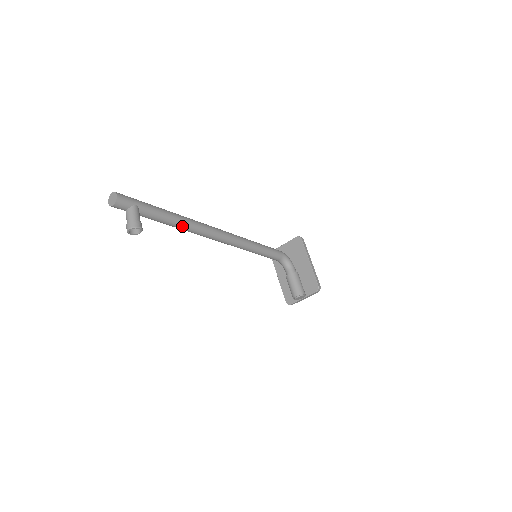
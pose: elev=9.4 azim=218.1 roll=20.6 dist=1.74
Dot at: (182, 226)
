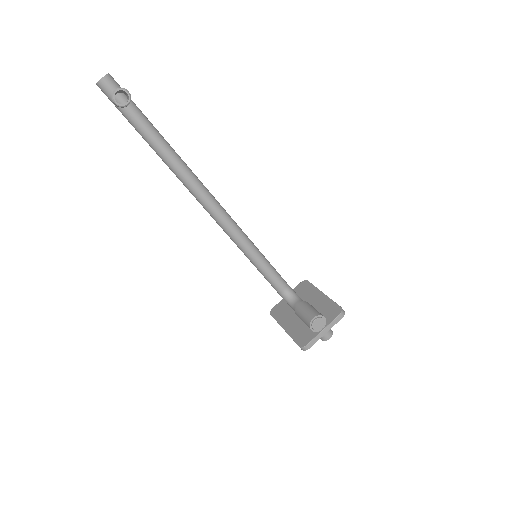
Dot at: (172, 156)
